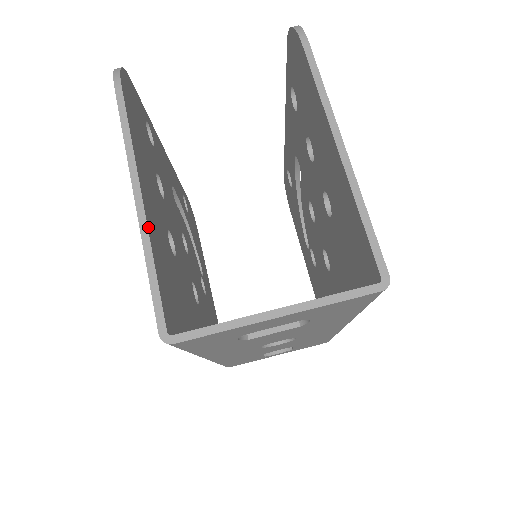
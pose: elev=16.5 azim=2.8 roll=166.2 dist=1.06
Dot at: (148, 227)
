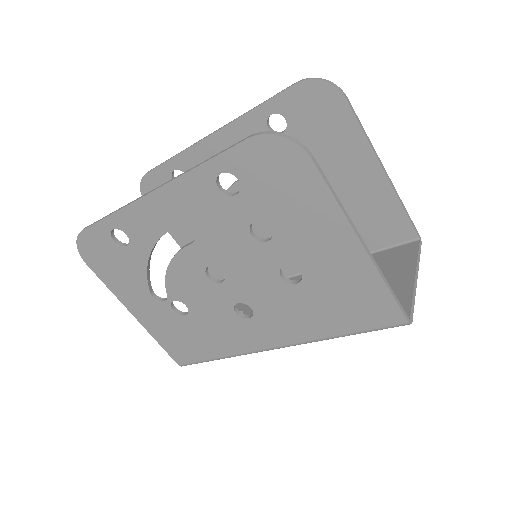
Dot at: (374, 262)
